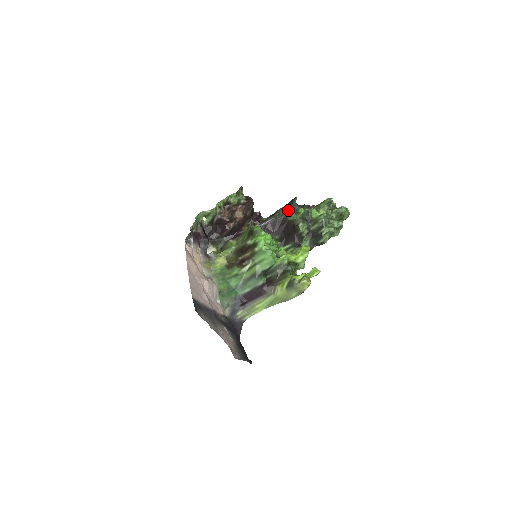
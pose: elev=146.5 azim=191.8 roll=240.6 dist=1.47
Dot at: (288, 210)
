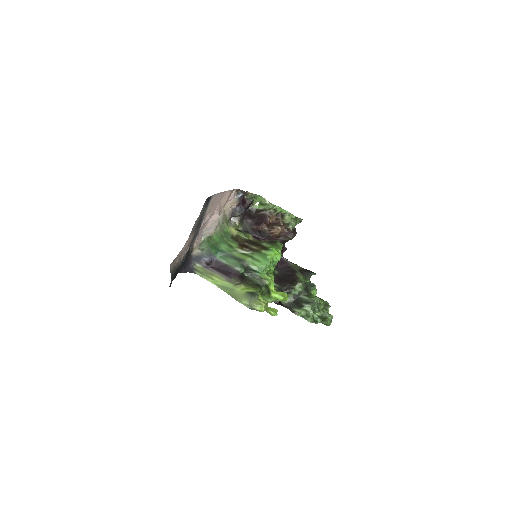
Dot at: (302, 271)
